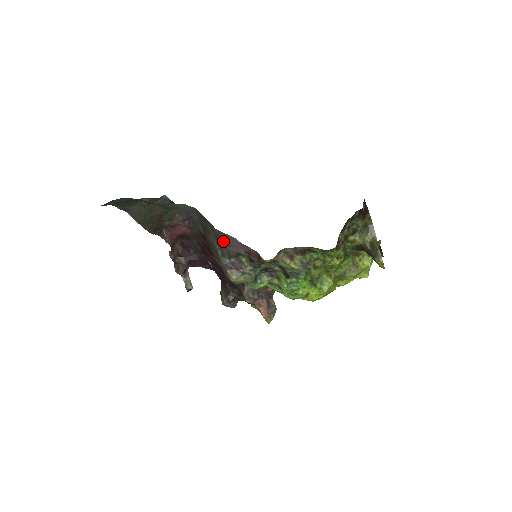
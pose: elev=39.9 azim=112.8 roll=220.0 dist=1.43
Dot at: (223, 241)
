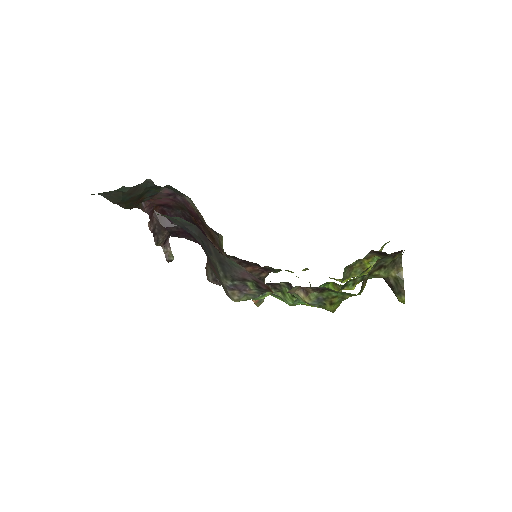
Dot at: (227, 266)
